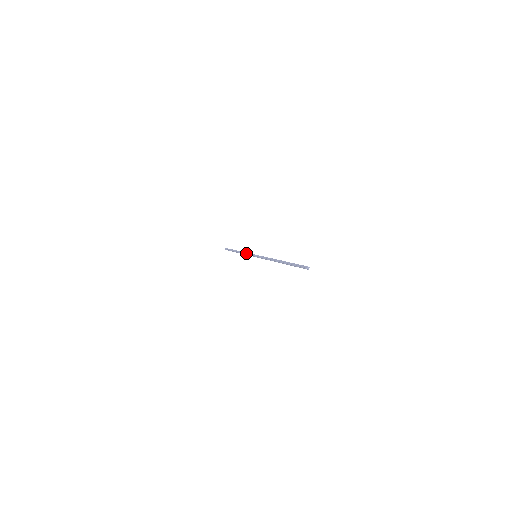
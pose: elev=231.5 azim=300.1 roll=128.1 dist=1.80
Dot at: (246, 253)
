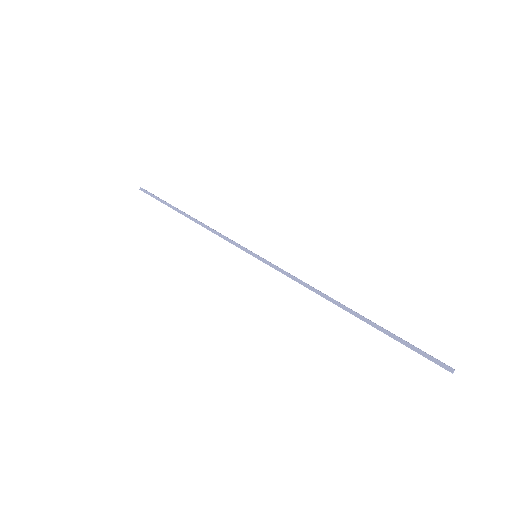
Dot at: (221, 235)
